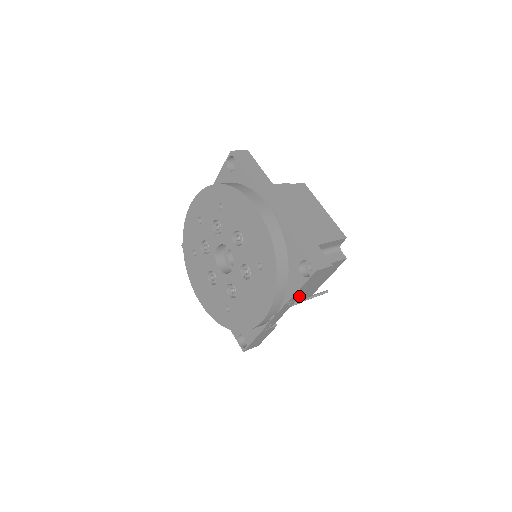
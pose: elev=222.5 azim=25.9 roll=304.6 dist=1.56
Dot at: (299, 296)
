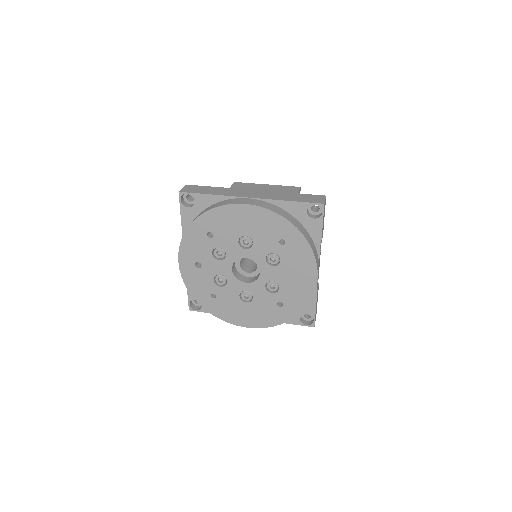
Dot at: occluded
